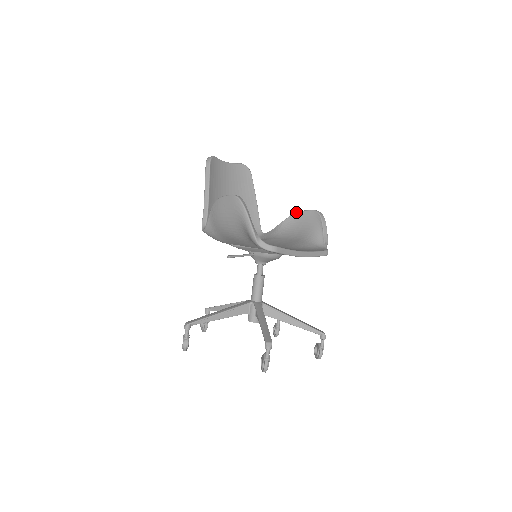
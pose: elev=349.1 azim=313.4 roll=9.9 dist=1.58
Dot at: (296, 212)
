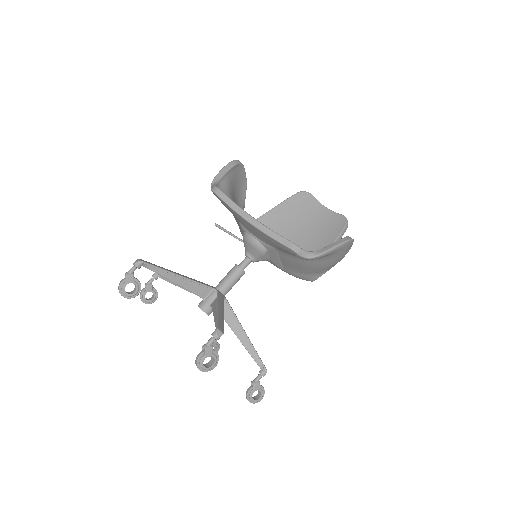
Dot at: occluded
